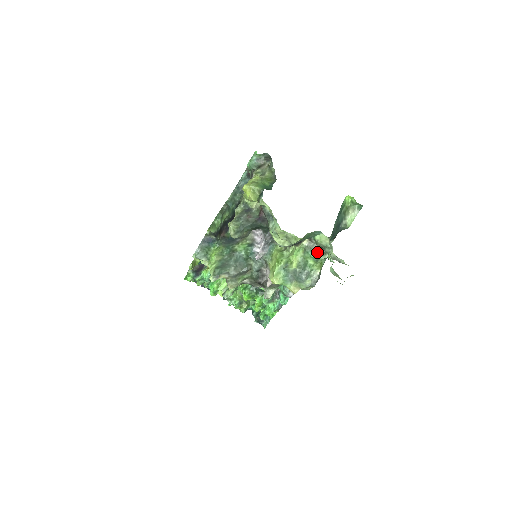
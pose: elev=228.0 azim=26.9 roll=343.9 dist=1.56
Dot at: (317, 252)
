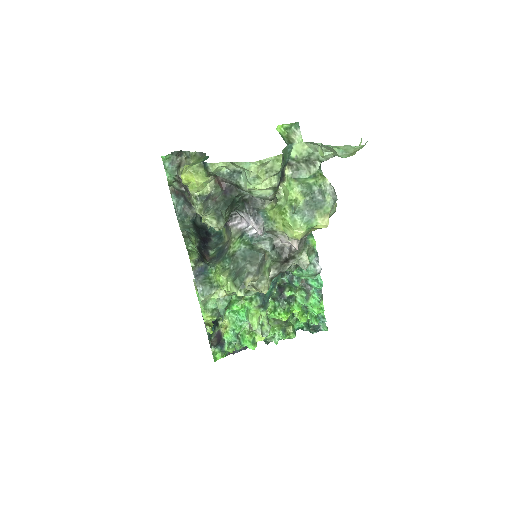
Dot at: (307, 169)
